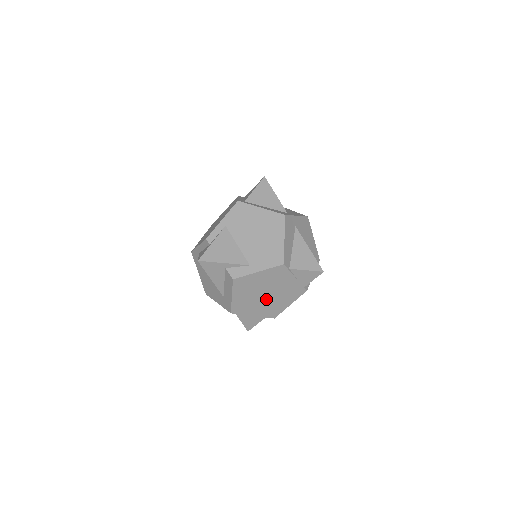
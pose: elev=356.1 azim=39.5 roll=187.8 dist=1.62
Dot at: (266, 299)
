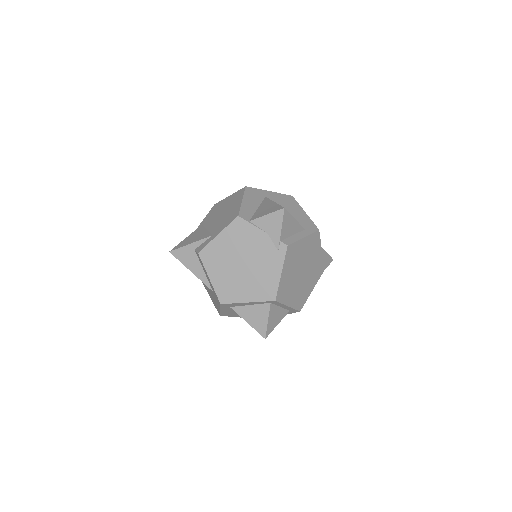
Dot at: (248, 272)
